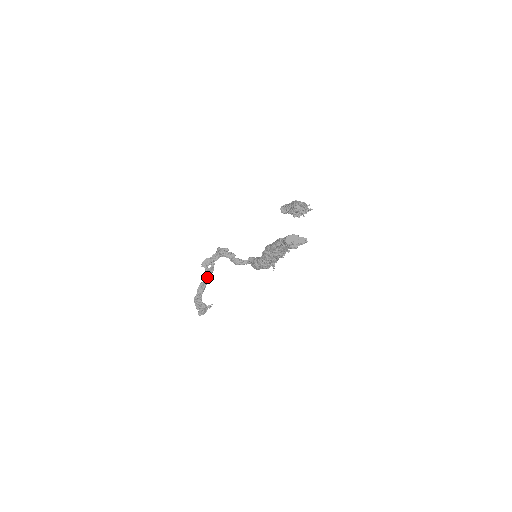
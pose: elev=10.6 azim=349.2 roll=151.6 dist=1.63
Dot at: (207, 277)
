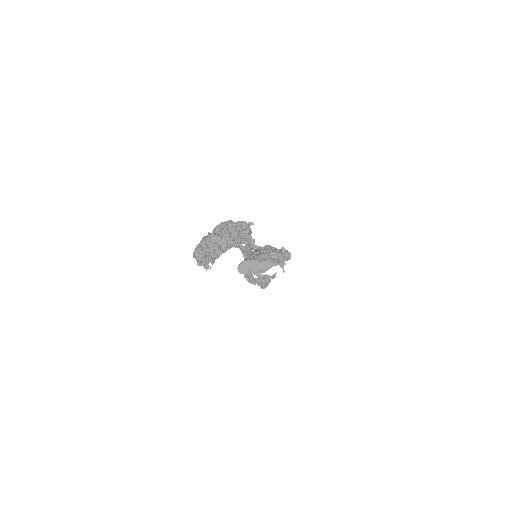
Dot at: occluded
